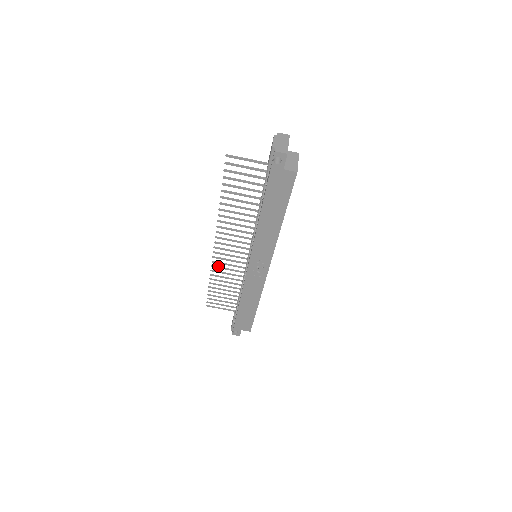
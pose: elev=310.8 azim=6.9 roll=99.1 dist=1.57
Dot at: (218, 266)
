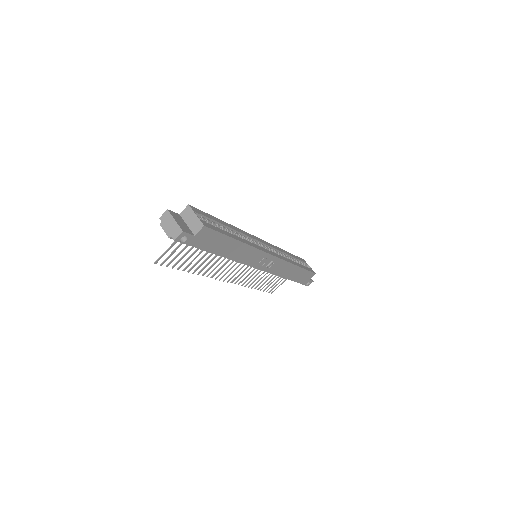
Dot at: (245, 281)
